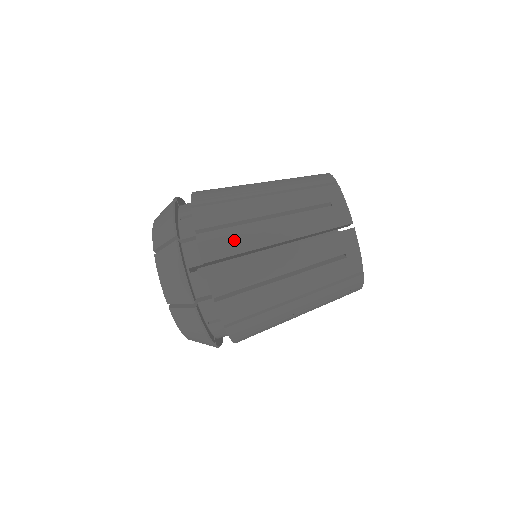
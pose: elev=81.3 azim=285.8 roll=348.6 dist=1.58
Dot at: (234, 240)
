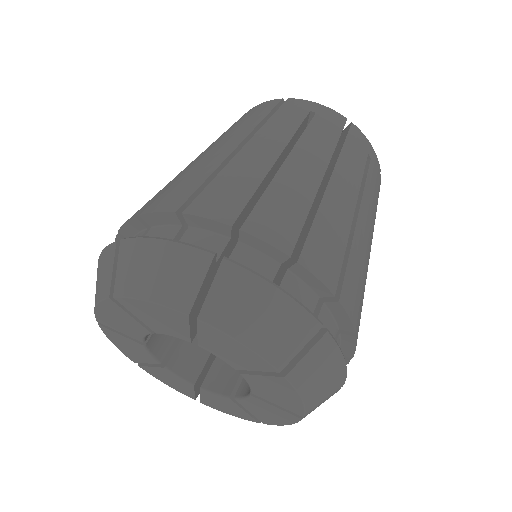
Dot at: occluded
